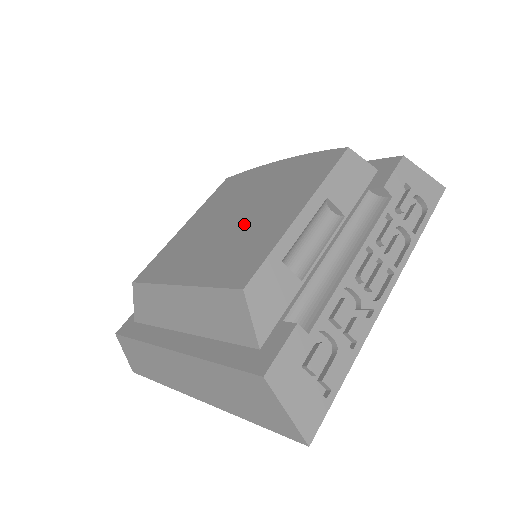
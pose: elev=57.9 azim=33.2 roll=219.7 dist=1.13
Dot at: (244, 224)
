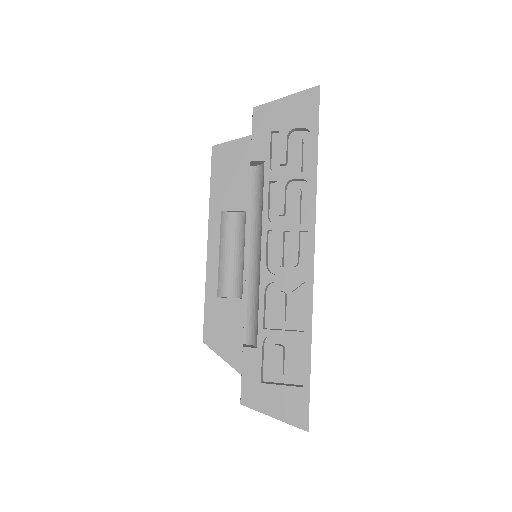
Dot at: occluded
